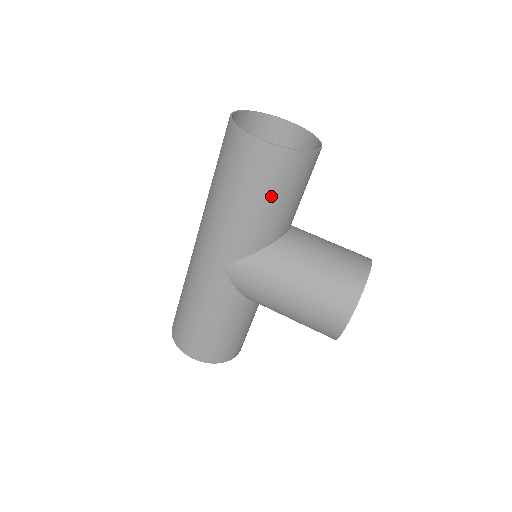
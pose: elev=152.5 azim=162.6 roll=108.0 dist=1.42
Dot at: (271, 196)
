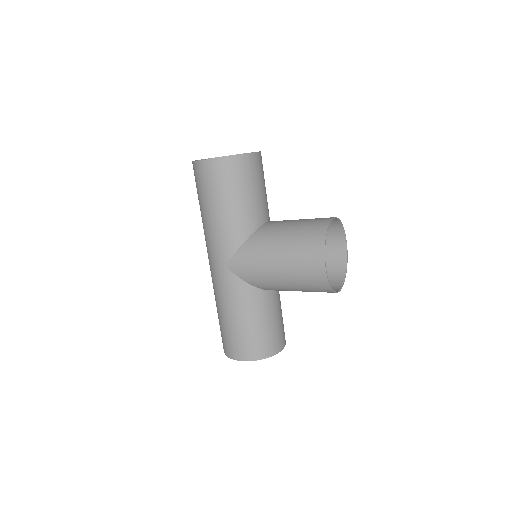
Dot at: (231, 195)
